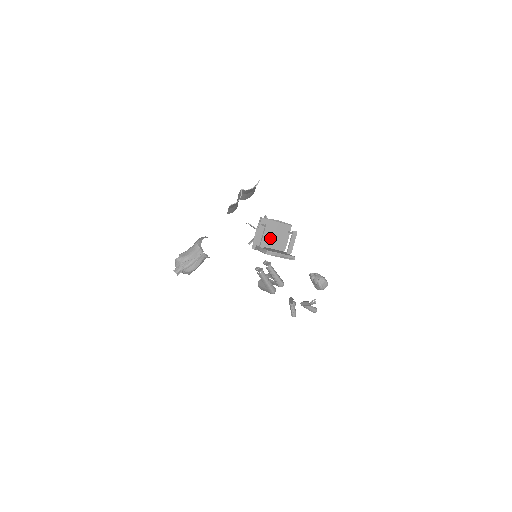
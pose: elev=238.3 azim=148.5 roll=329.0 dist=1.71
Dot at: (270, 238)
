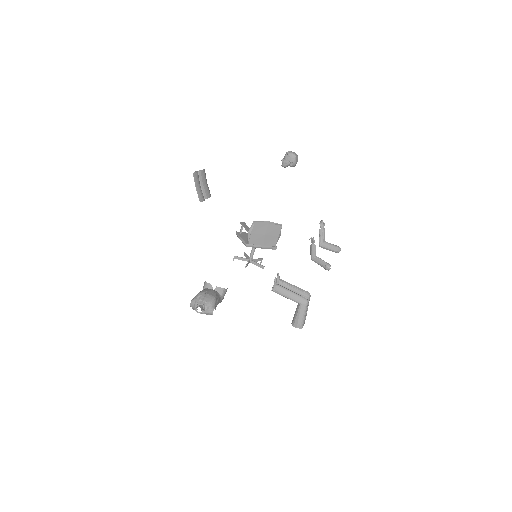
Dot at: occluded
